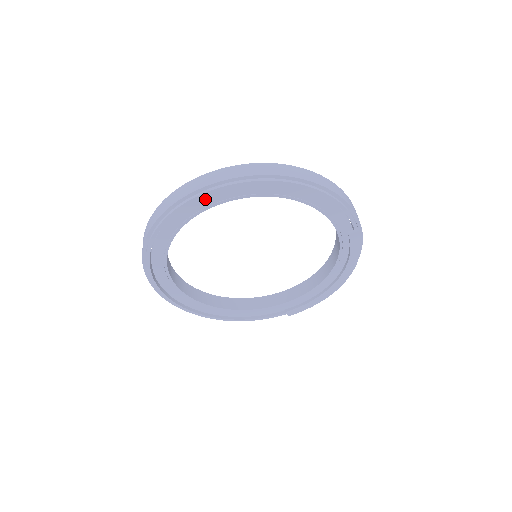
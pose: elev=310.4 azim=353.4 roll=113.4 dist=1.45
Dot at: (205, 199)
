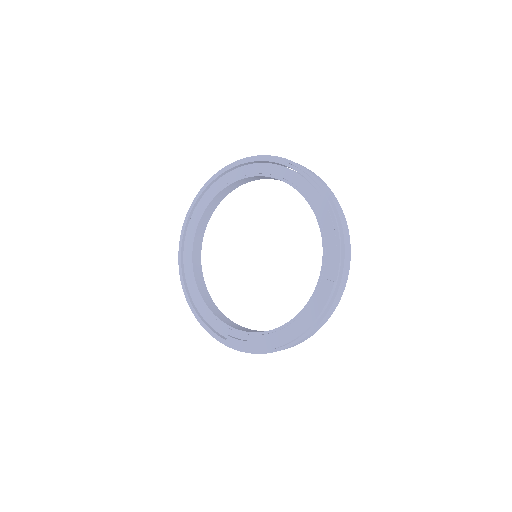
Dot at: (268, 167)
